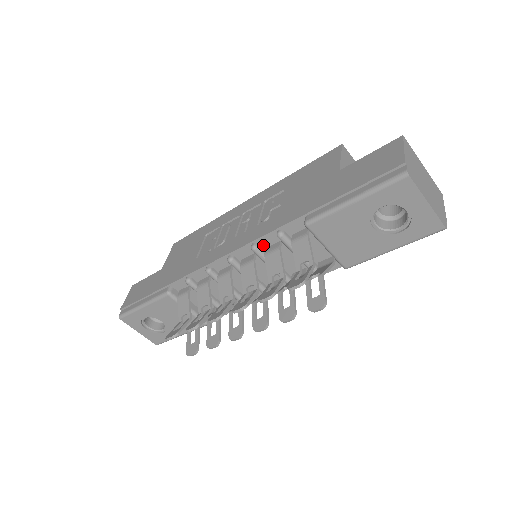
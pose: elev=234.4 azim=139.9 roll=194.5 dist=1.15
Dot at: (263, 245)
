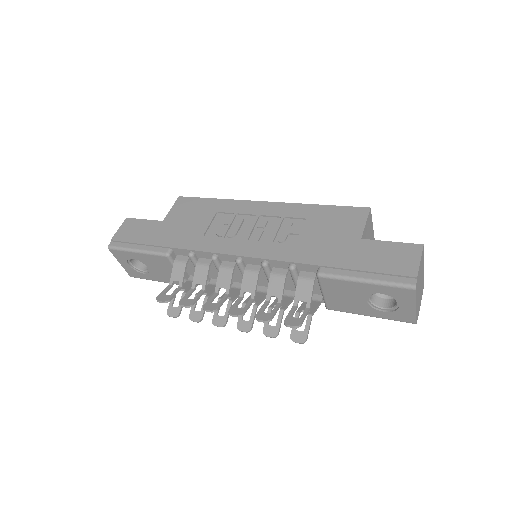
Dot at: (272, 265)
